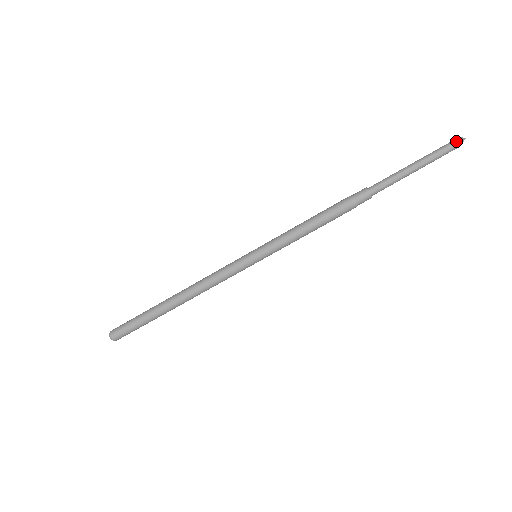
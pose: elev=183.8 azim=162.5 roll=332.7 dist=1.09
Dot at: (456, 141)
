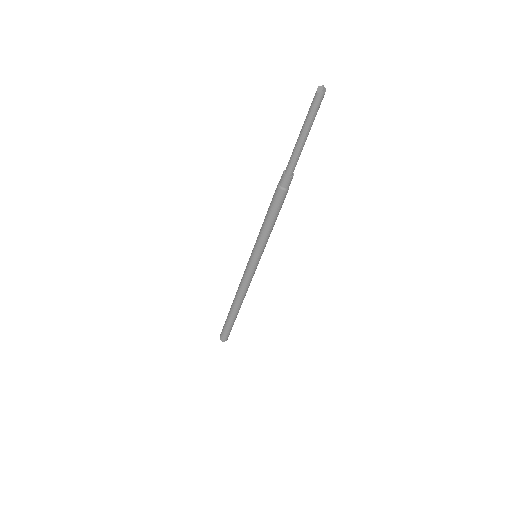
Dot at: (316, 95)
